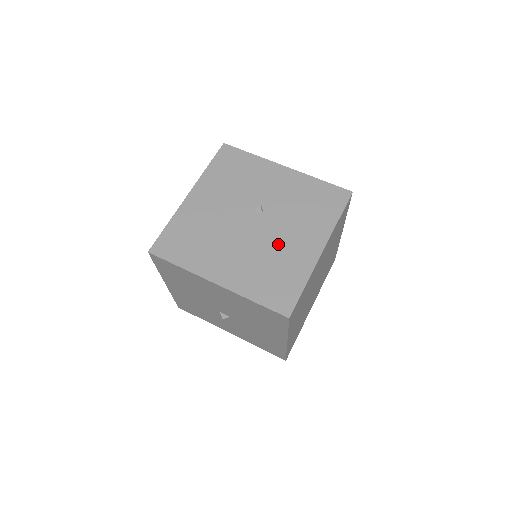
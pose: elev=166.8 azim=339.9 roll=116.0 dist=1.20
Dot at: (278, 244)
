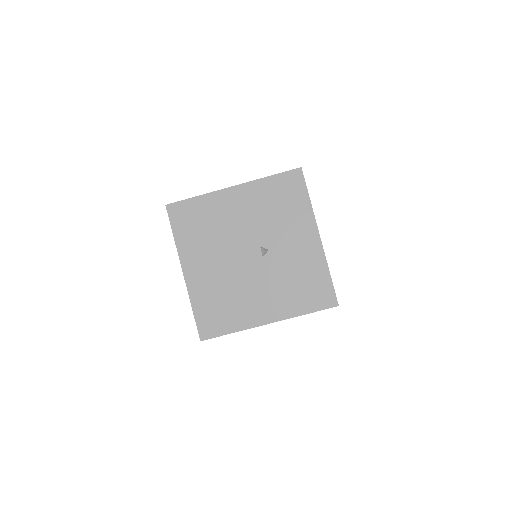
Dot at: (247, 288)
